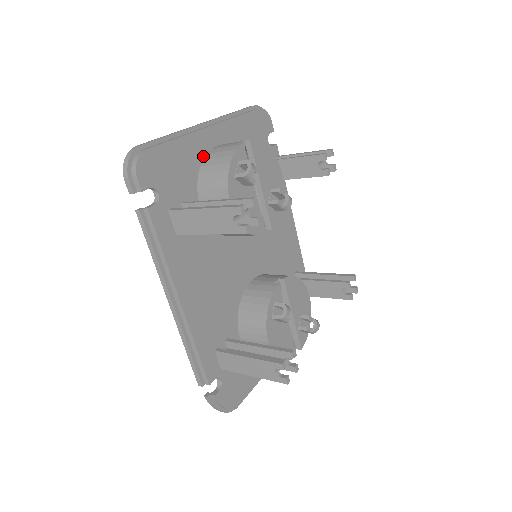
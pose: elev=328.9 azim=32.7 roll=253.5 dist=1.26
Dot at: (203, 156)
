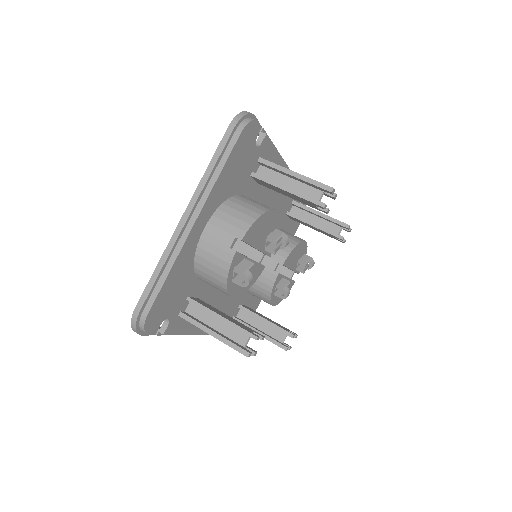
Dot at: (194, 251)
